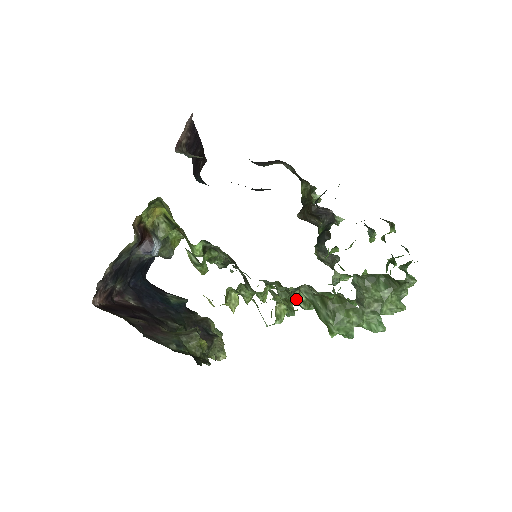
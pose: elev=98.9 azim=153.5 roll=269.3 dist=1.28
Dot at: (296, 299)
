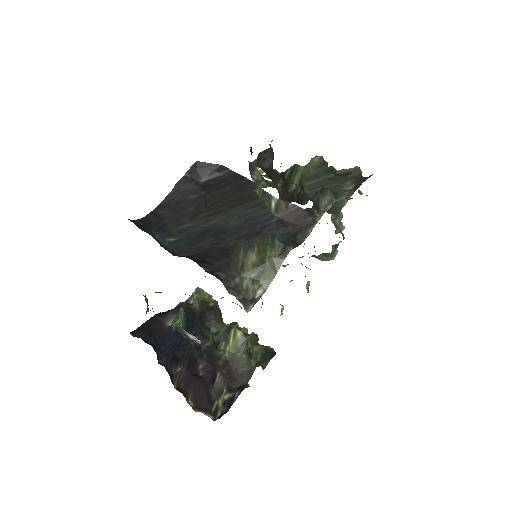
Dot at: occluded
